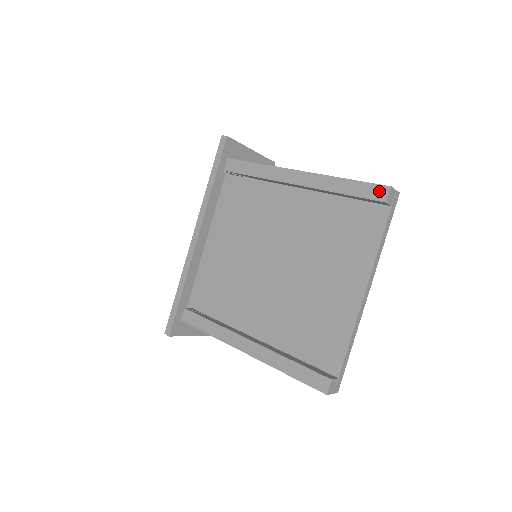
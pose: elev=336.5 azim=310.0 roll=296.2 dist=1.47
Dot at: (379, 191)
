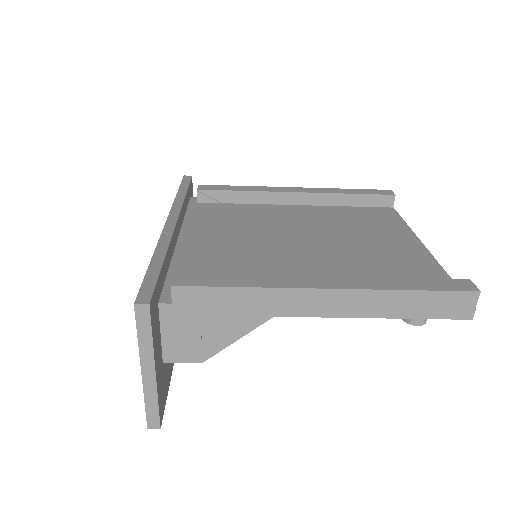
Dot at: (384, 191)
